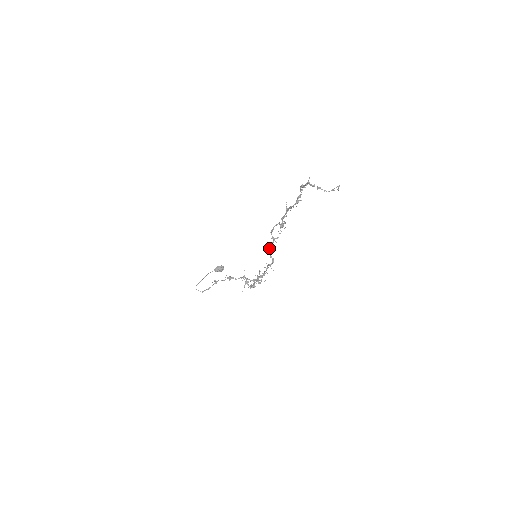
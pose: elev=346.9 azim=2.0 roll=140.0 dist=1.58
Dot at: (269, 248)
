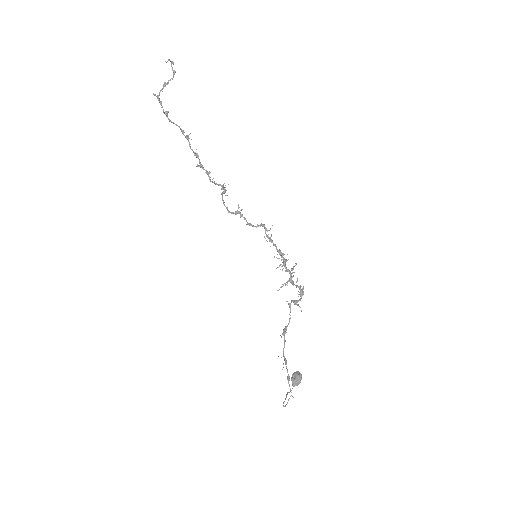
Dot at: occluded
